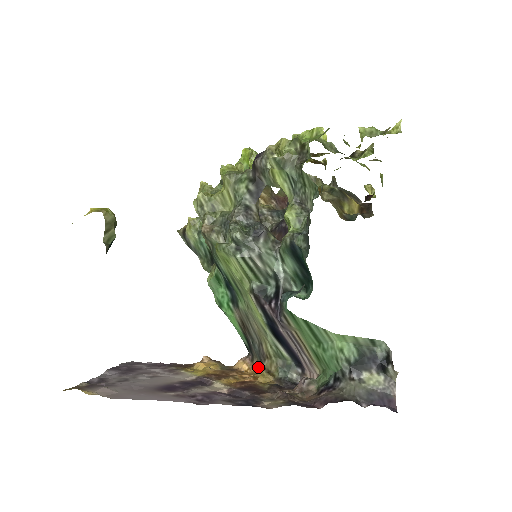
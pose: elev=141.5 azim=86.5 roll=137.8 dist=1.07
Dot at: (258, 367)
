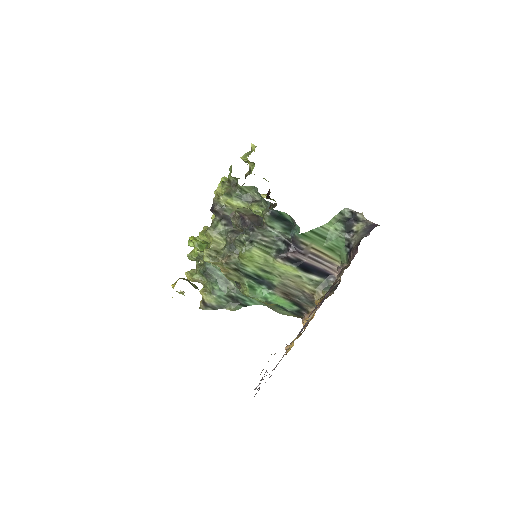
Dot at: (315, 301)
